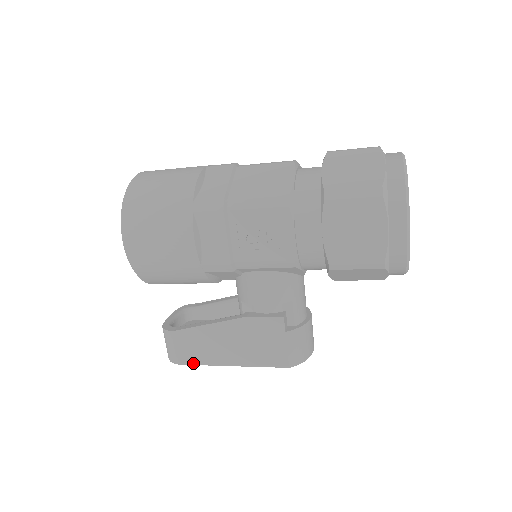
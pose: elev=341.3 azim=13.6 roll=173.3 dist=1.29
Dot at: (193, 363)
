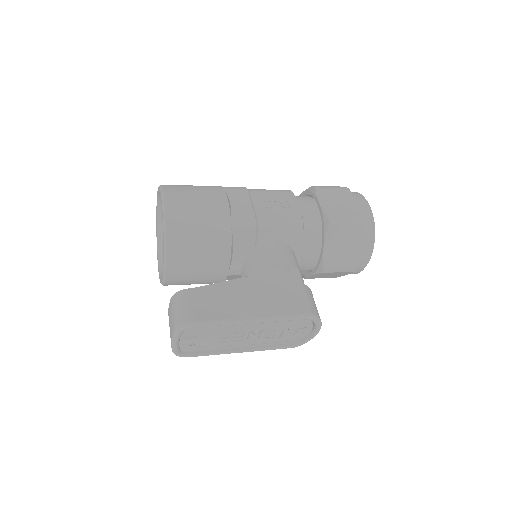
Dot at: (212, 320)
